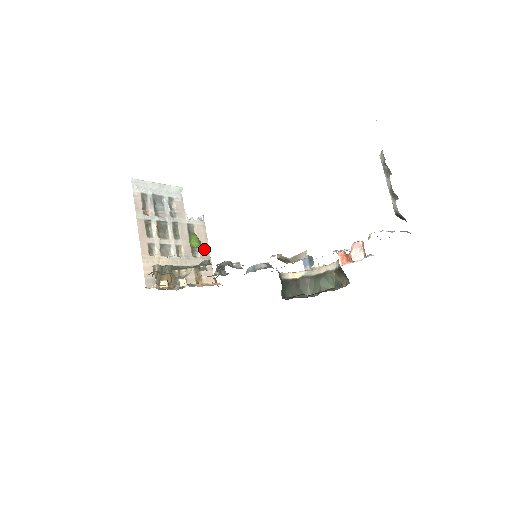
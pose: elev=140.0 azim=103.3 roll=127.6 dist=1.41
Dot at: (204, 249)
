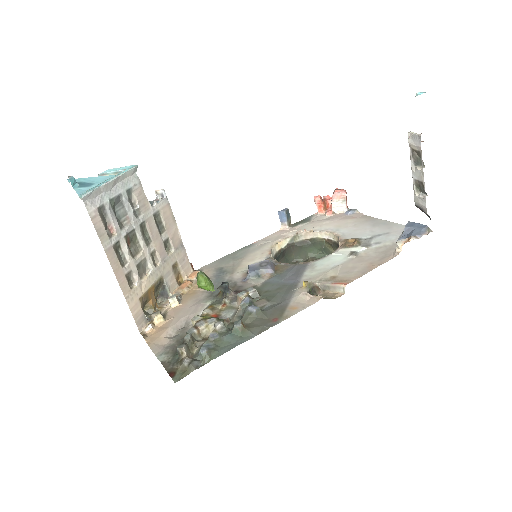
Dot at: (175, 236)
